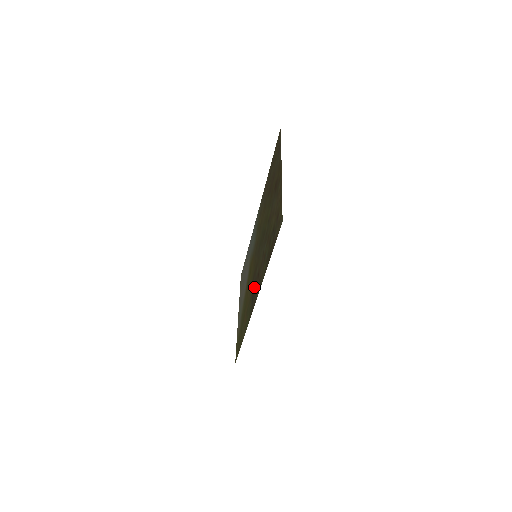
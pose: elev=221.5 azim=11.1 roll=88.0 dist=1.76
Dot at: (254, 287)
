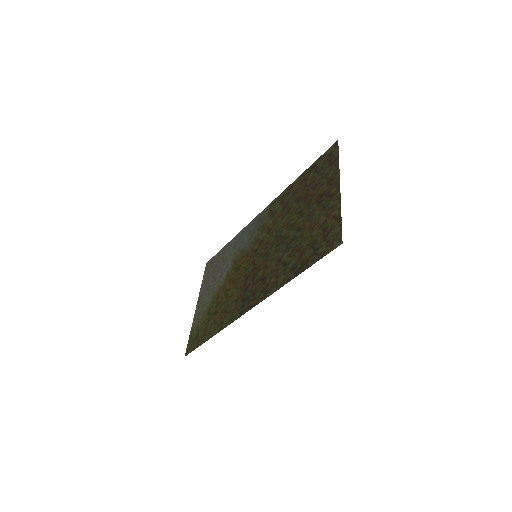
Dot at: (250, 289)
